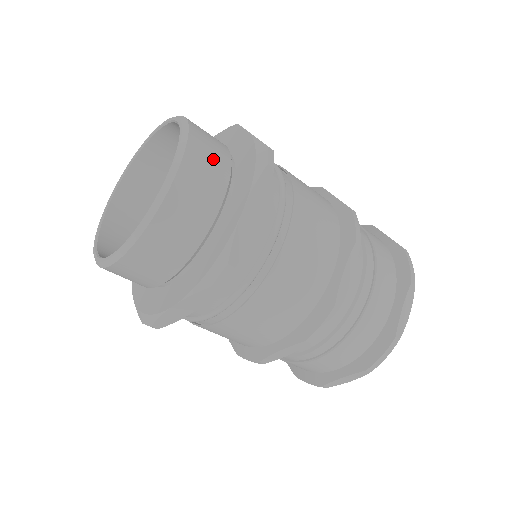
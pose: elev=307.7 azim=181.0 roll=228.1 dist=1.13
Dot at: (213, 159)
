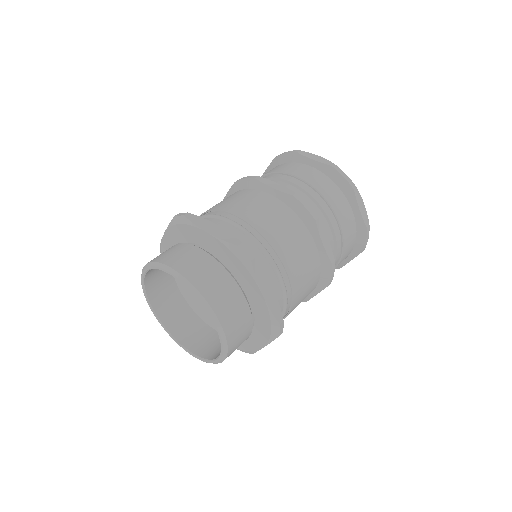
Dot at: (218, 282)
